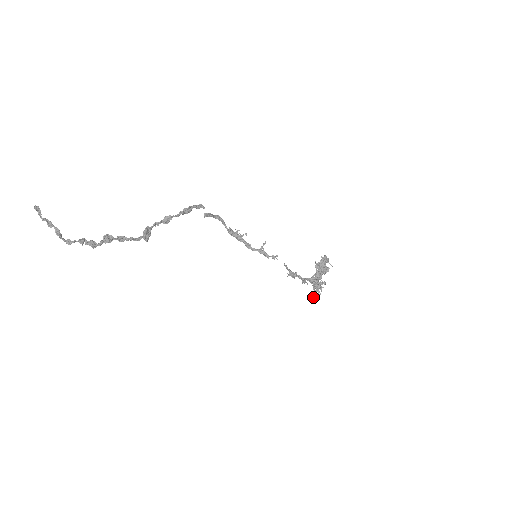
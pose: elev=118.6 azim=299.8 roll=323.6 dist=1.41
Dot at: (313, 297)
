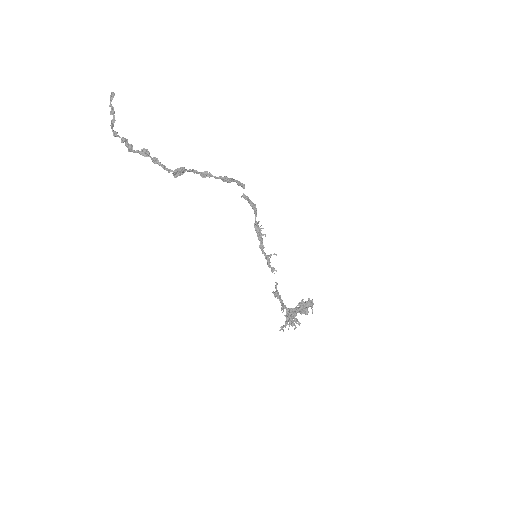
Dot at: (281, 327)
